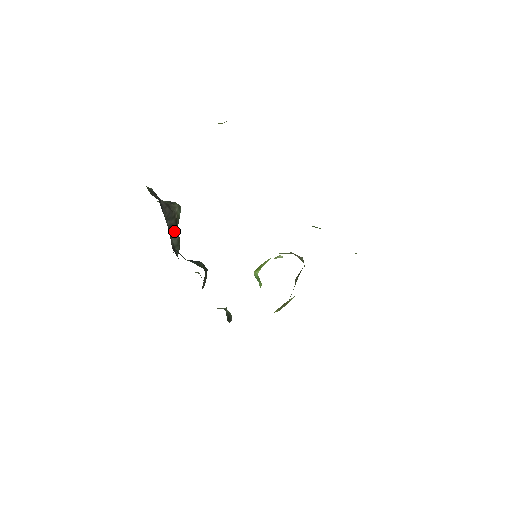
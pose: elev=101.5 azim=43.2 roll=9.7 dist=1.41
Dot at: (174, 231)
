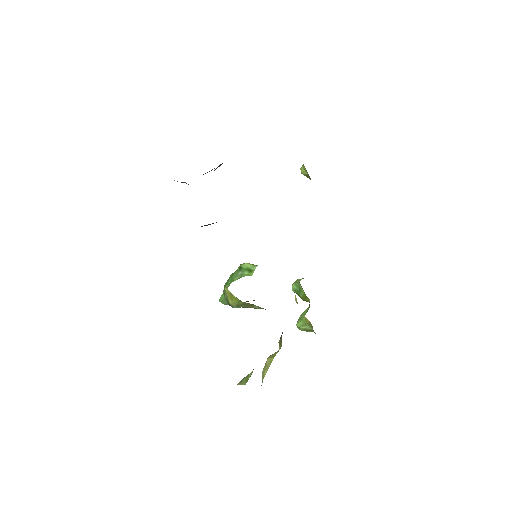
Dot at: occluded
